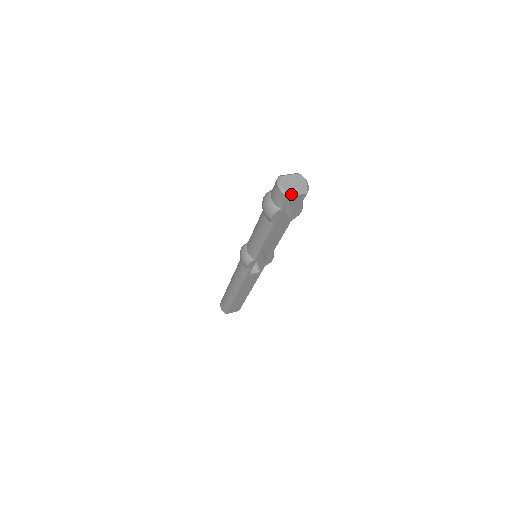
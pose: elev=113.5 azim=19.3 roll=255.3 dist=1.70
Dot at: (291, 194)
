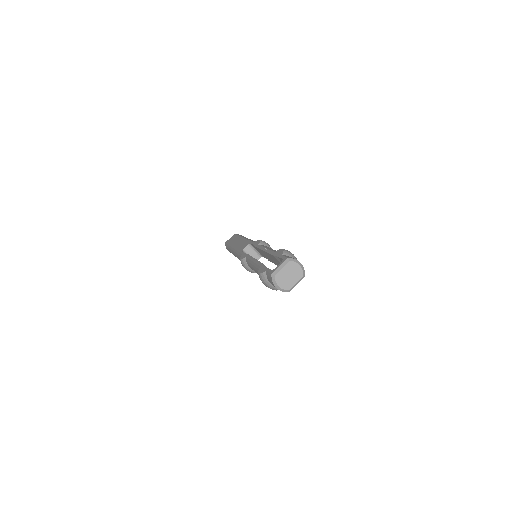
Dot at: (291, 289)
